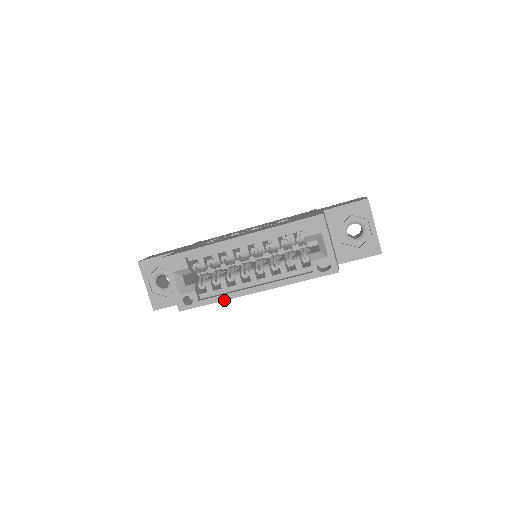
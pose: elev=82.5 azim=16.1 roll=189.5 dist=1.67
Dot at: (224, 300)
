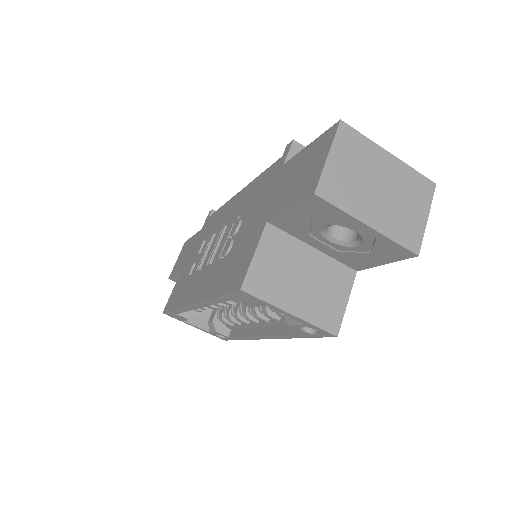
Dot at: occluded
